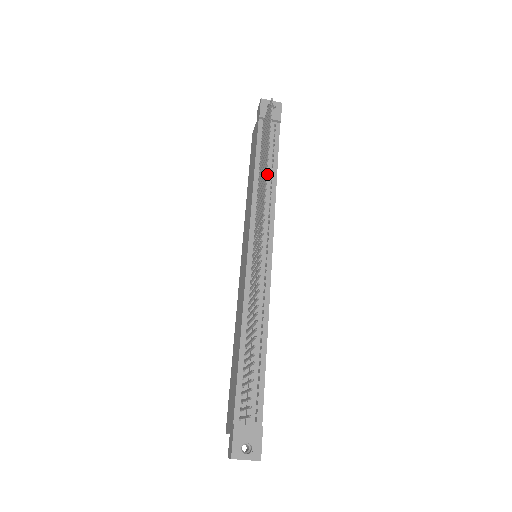
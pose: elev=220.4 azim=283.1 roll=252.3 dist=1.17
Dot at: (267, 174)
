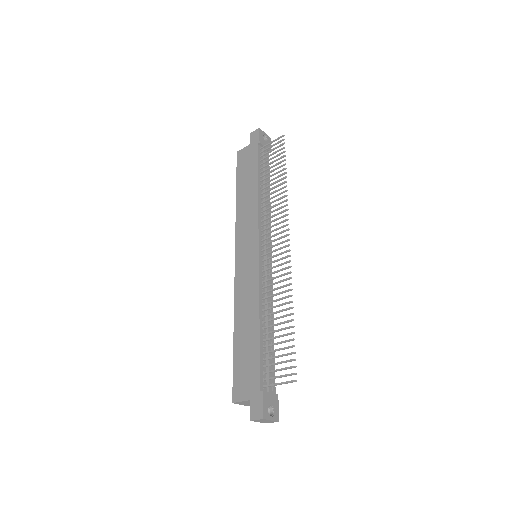
Dot at: (267, 192)
